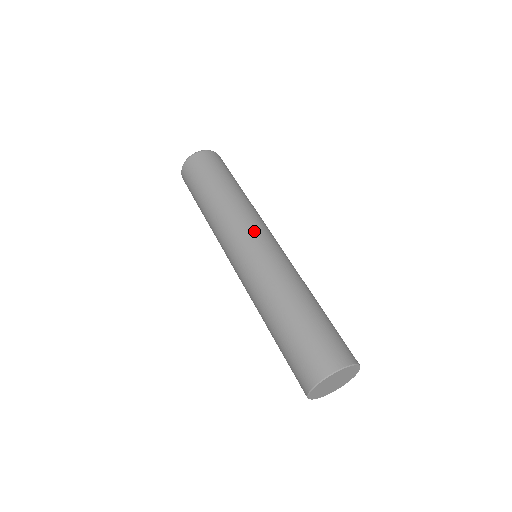
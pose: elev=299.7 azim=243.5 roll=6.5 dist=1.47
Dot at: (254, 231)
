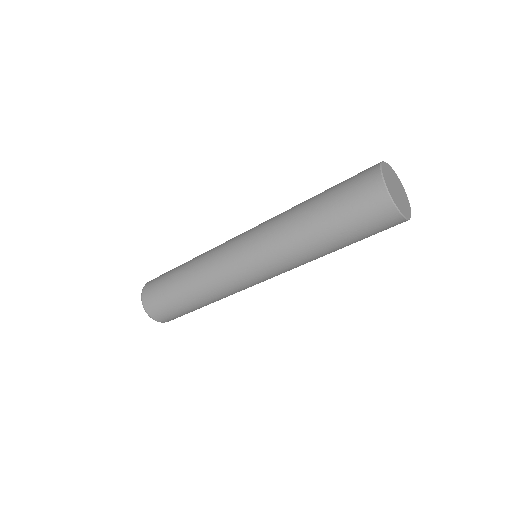
Dot at: (232, 240)
